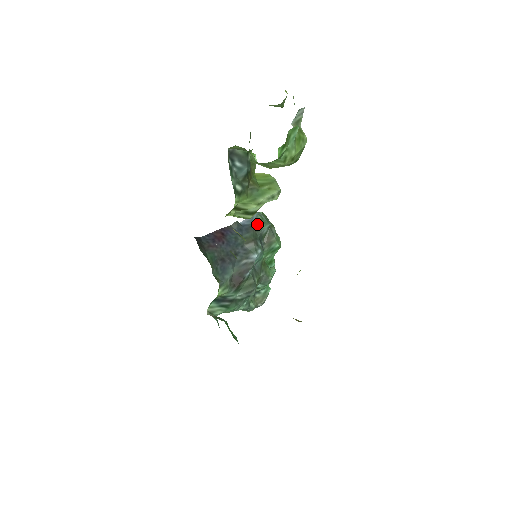
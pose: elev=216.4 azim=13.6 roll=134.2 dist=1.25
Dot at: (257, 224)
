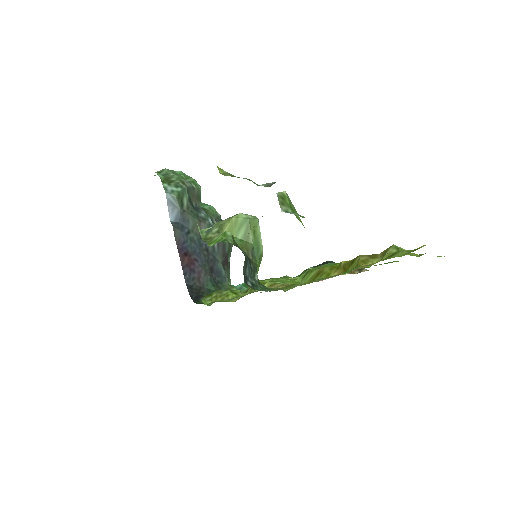
Dot at: (181, 203)
